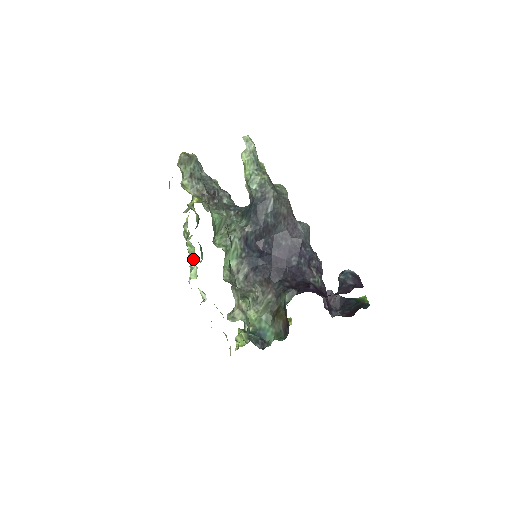
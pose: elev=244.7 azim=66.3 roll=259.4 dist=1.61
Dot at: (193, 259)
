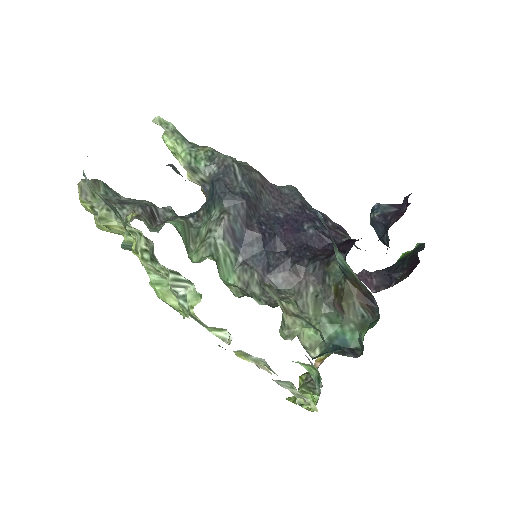
Dot at: (174, 299)
